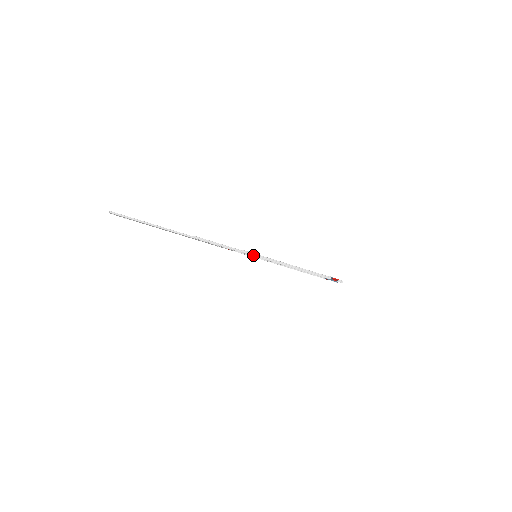
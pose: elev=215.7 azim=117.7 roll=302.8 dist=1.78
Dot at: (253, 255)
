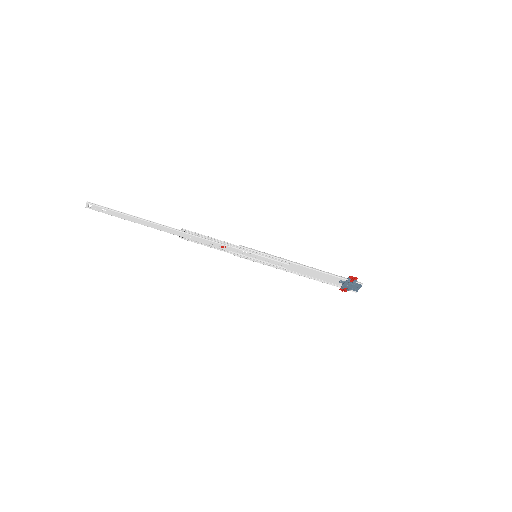
Dot at: (252, 250)
